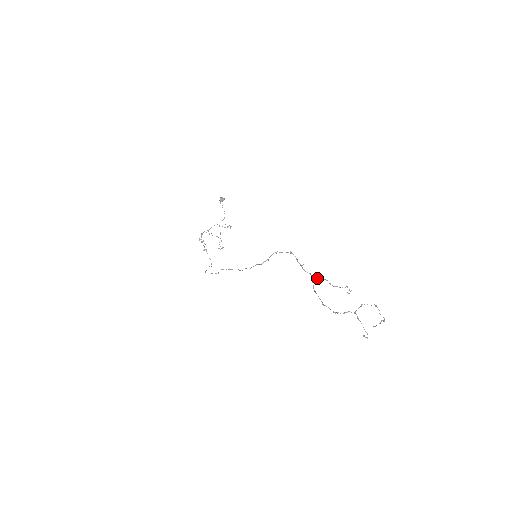
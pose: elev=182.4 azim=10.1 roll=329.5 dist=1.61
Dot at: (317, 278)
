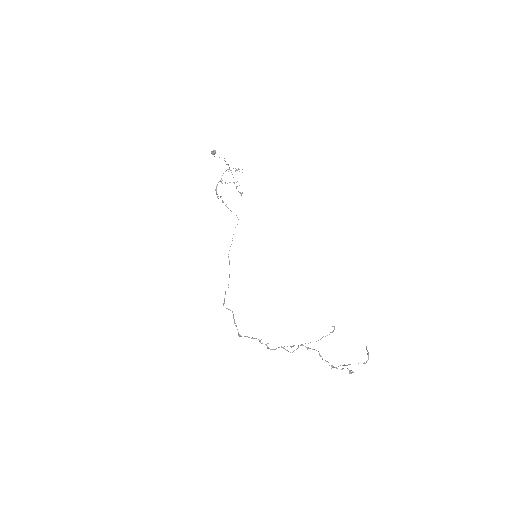
Dot at: occluded
